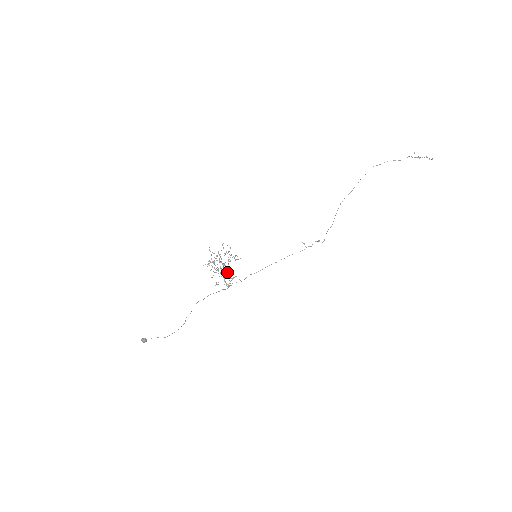
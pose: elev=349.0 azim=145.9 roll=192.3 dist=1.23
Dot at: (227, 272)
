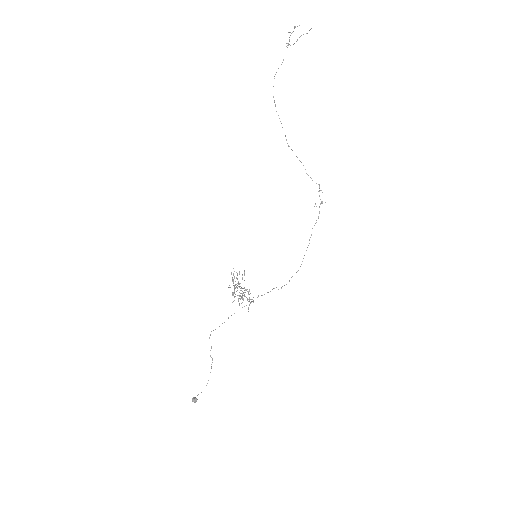
Dot at: (241, 290)
